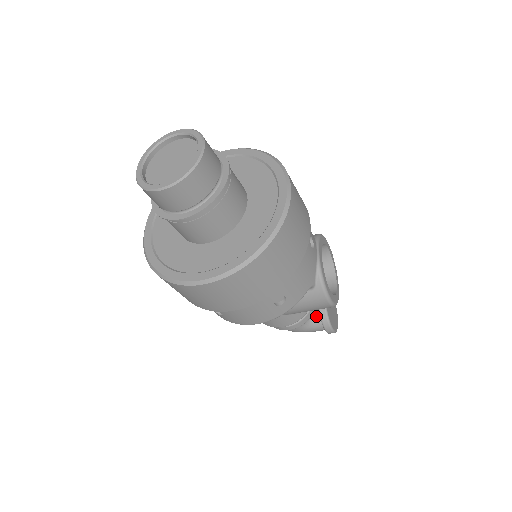
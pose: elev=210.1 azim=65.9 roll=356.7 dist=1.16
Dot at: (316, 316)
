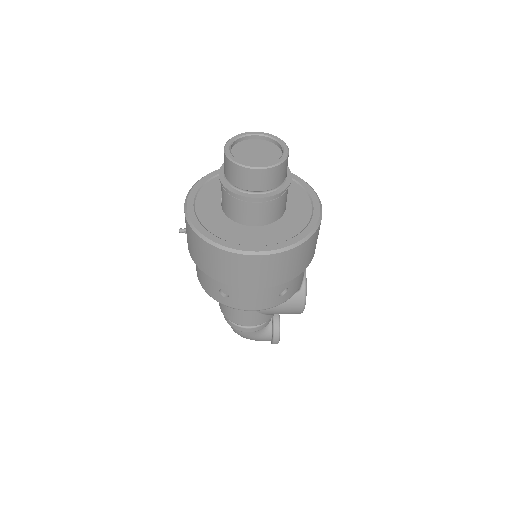
Dot at: (269, 325)
